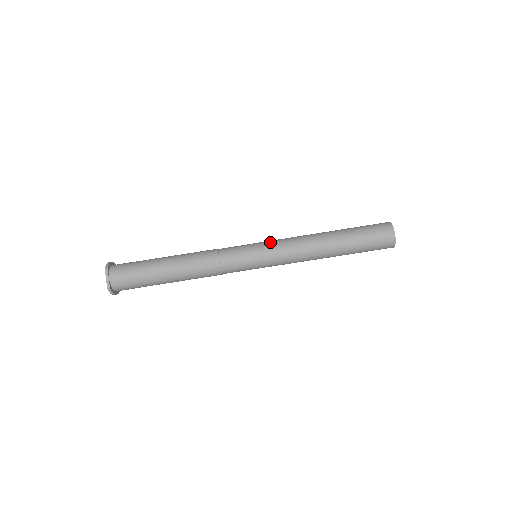
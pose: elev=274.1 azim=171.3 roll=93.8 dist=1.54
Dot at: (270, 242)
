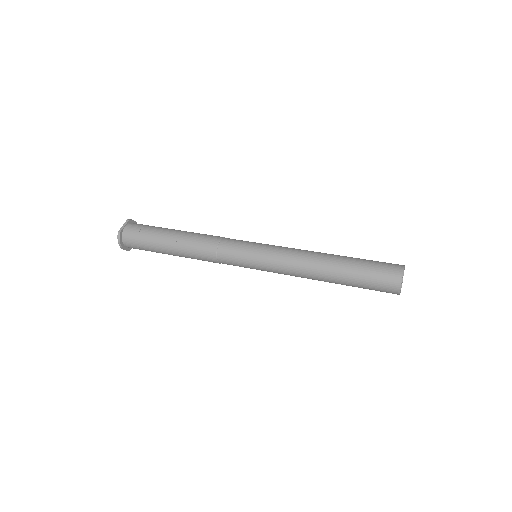
Dot at: (274, 245)
